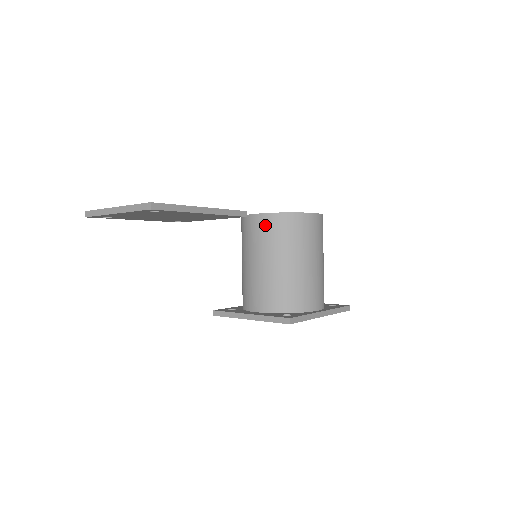
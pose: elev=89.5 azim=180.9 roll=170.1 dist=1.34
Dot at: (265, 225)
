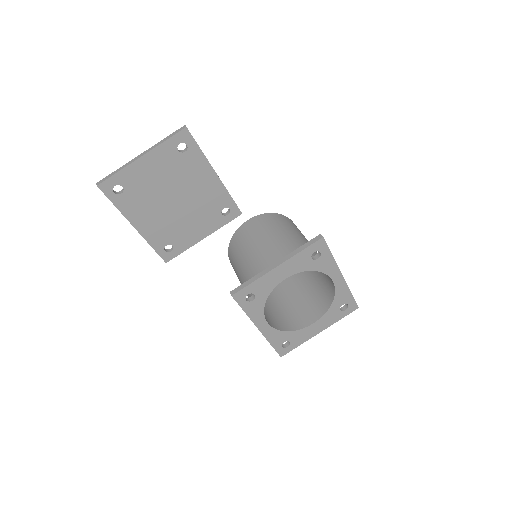
Dot at: (260, 221)
